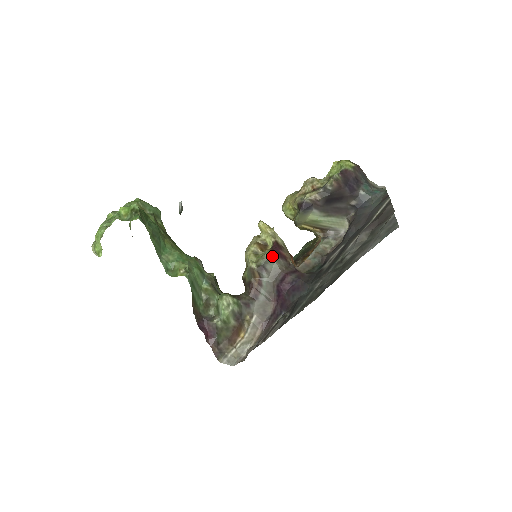
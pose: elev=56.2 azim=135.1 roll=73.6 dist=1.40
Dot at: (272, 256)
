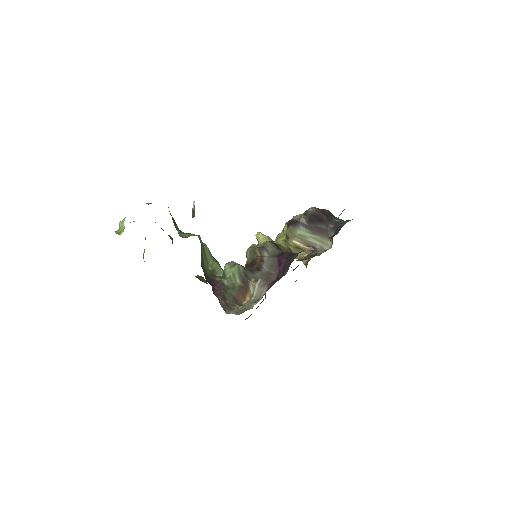
Dot at: (270, 242)
